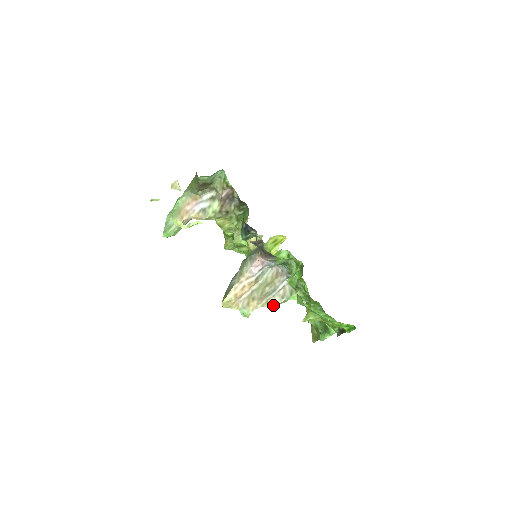
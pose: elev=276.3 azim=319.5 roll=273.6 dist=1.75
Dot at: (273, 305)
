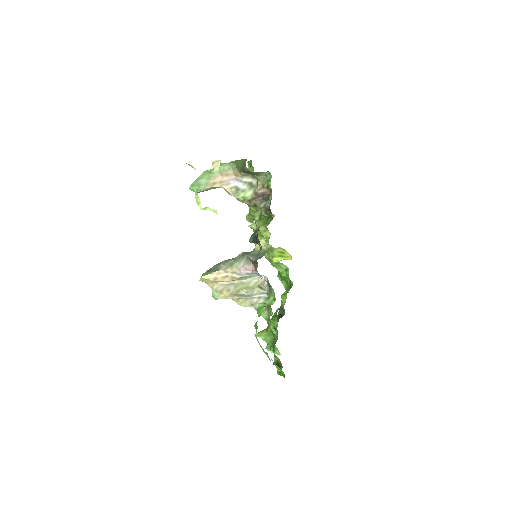
Dot at: (241, 304)
